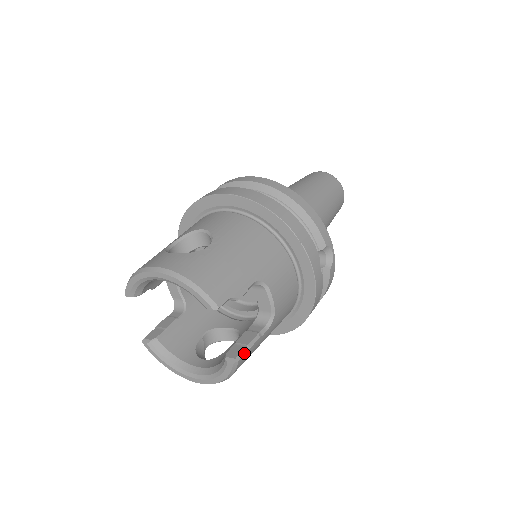
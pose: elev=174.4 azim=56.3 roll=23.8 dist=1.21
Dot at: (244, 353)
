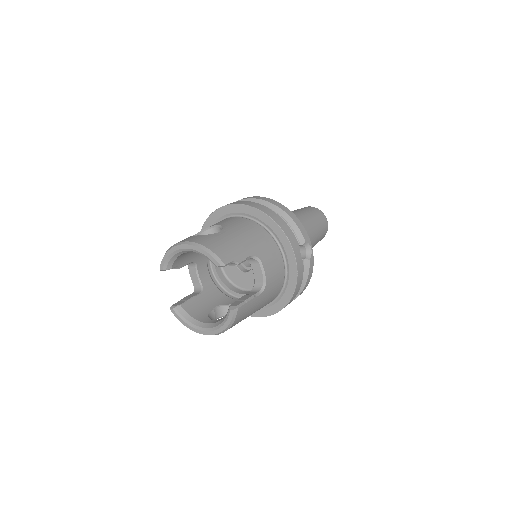
Dot at: (242, 304)
